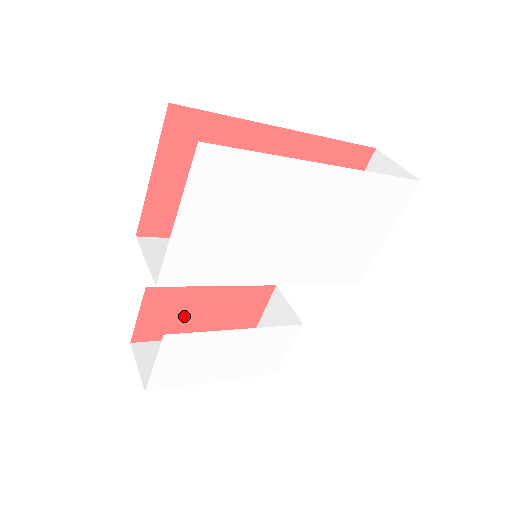
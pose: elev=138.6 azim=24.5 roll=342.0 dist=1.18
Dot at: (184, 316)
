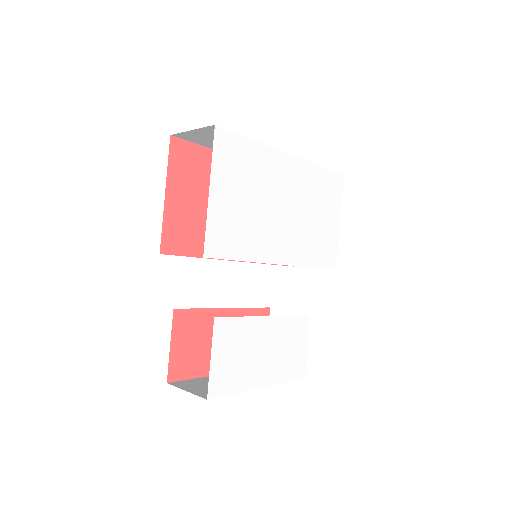
Dot at: (207, 346)
